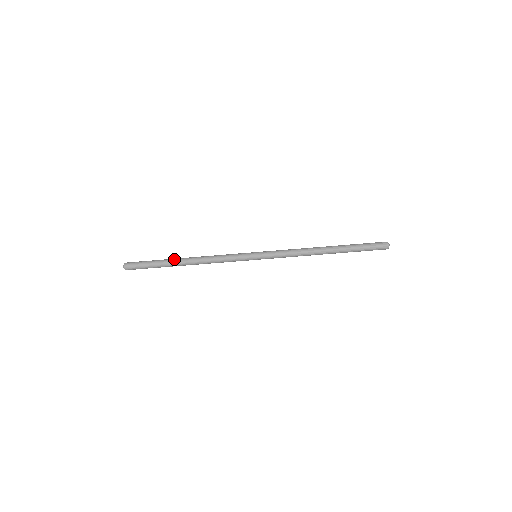
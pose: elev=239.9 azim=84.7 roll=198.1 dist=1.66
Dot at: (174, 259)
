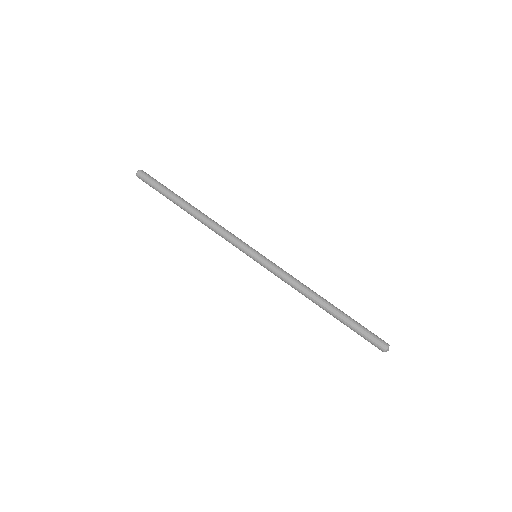
Dot at: occluded
